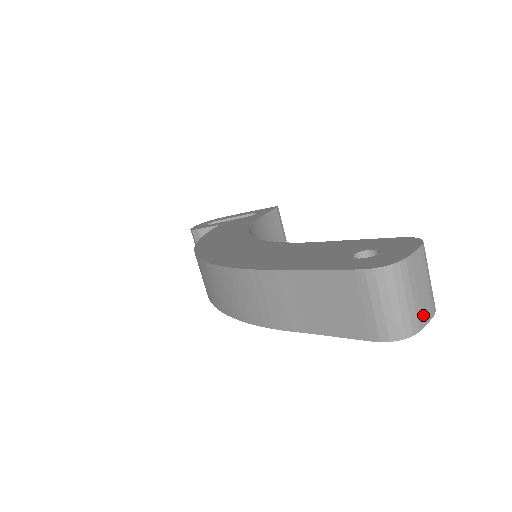
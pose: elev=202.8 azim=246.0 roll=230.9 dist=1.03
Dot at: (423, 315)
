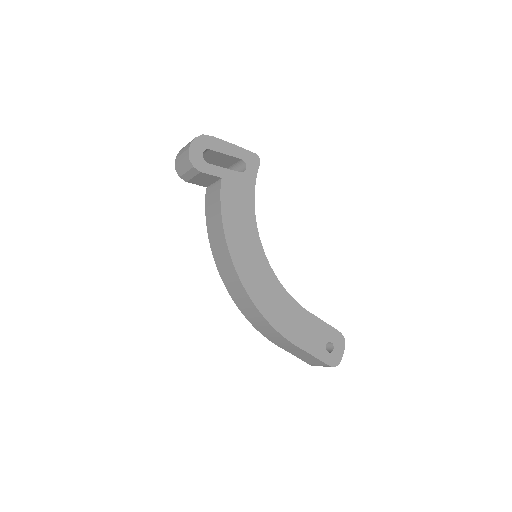
Dot at: occluded
